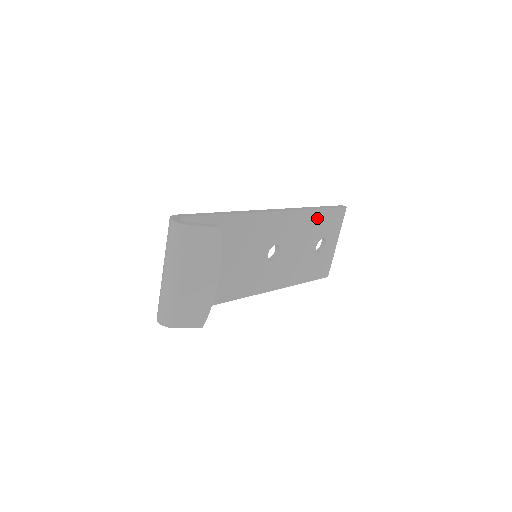
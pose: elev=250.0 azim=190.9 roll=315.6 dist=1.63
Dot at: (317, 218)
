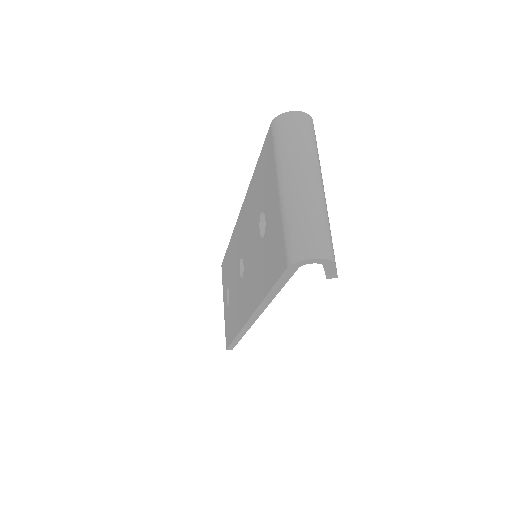
Dot at: occluded
